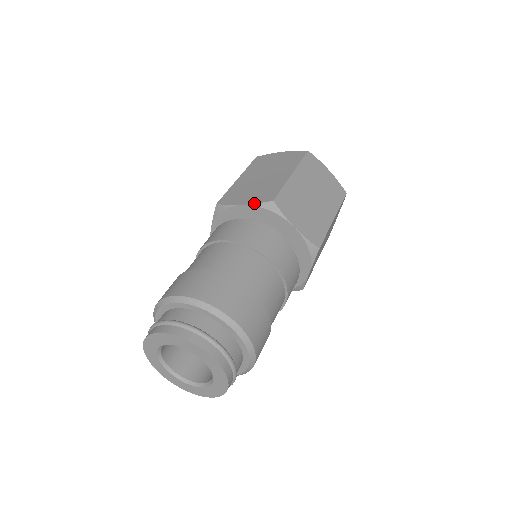
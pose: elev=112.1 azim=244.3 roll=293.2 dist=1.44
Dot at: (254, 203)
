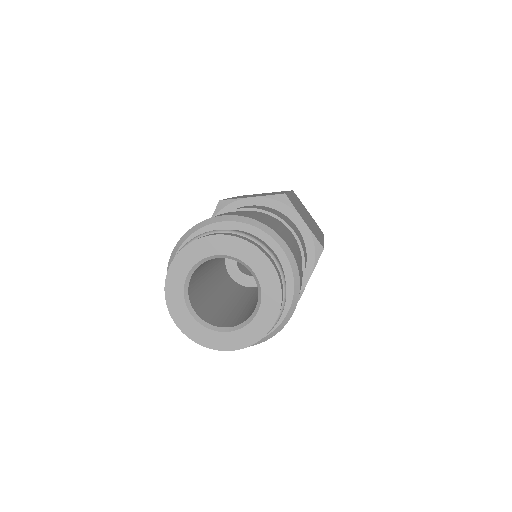
Dot at: occluded
